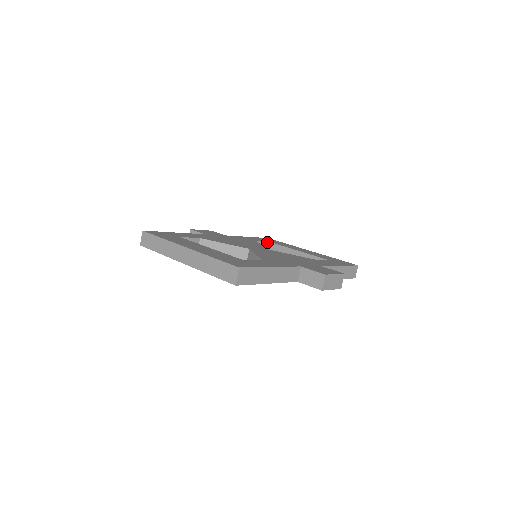
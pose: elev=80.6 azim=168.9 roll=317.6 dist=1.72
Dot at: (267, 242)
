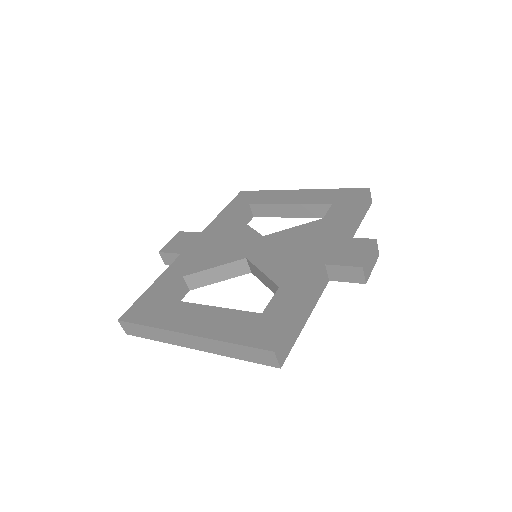
Dot at: (247, 206)
